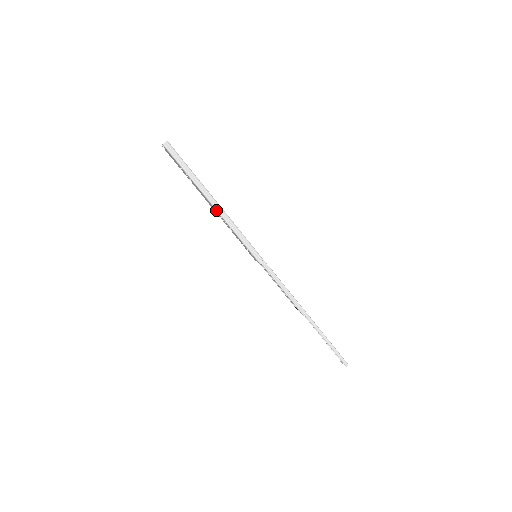
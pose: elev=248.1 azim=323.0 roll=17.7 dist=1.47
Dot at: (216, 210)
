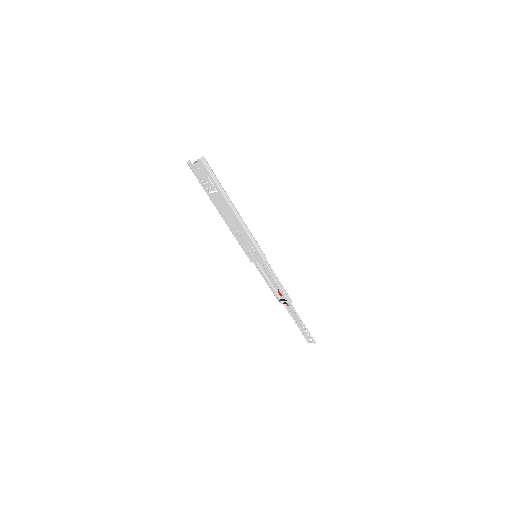
Dot at: (236, 215)
